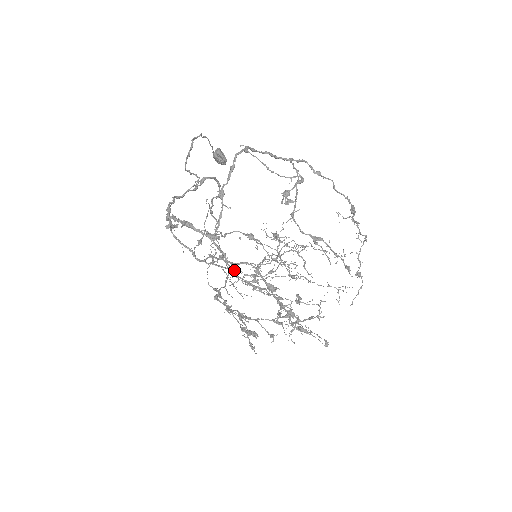
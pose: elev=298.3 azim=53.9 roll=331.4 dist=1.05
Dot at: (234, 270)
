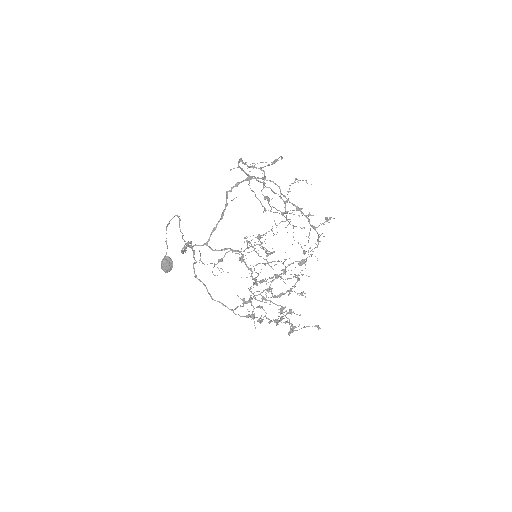
Dot at: (251, 269)
